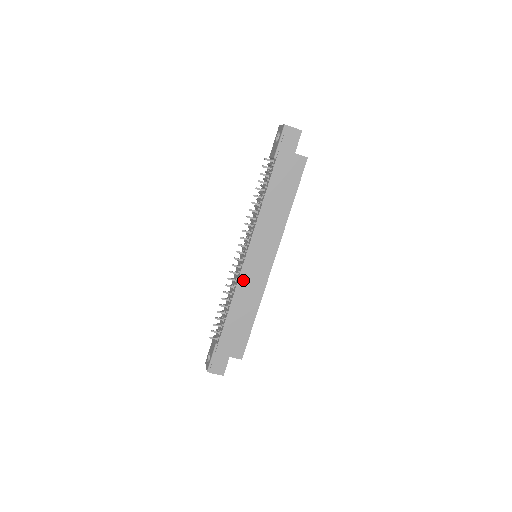
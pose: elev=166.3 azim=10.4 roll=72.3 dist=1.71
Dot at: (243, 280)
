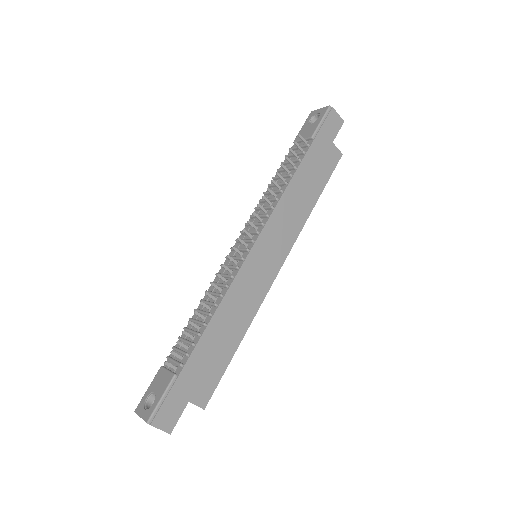
Dot at: (240, 281)
